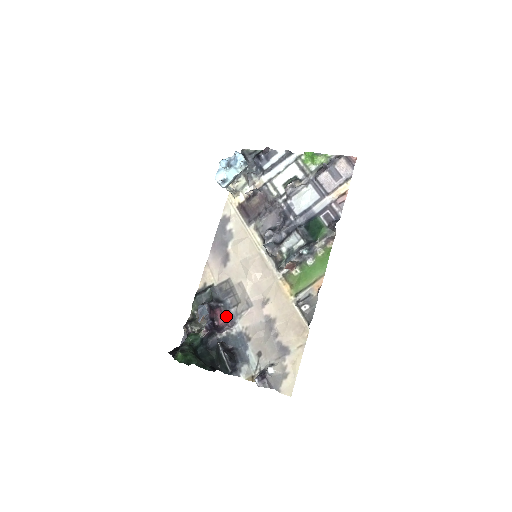
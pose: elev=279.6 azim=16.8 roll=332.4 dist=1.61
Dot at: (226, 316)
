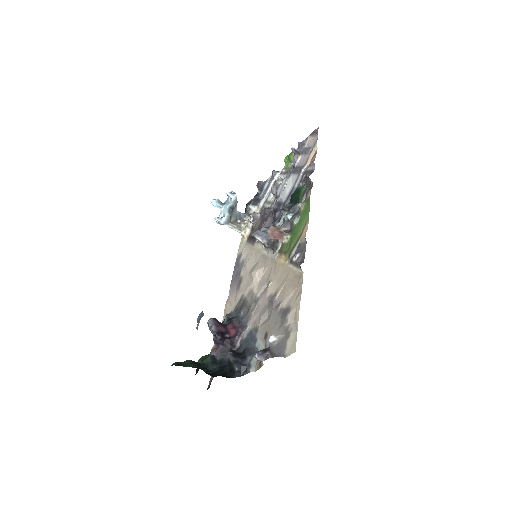
Dot at: (237, 326)
